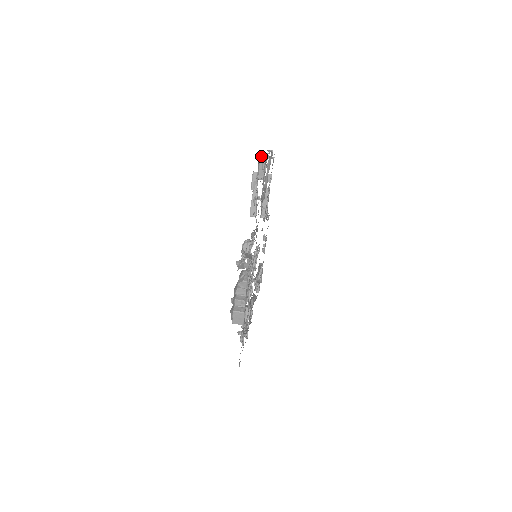
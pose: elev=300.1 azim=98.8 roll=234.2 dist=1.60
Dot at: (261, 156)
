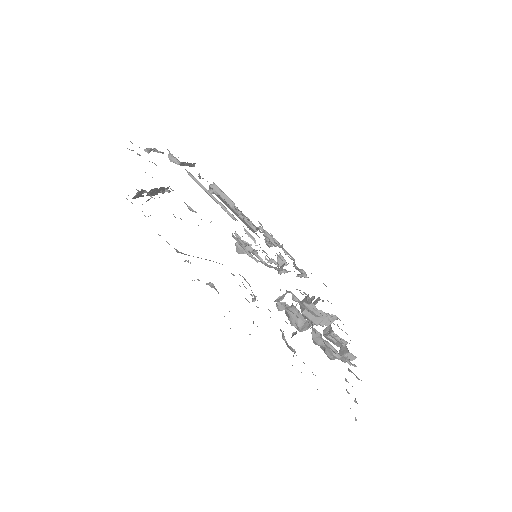
Dot at: occluded
